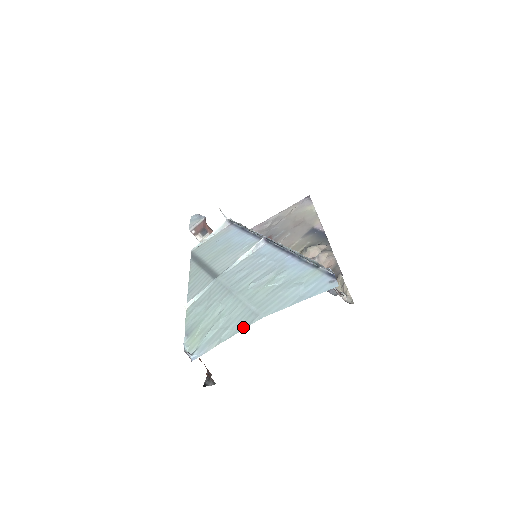
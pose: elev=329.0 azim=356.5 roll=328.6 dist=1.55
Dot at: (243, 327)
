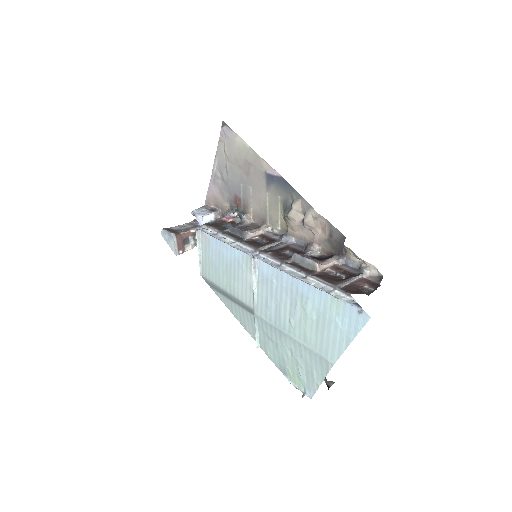
Dot at: (325, 373)
